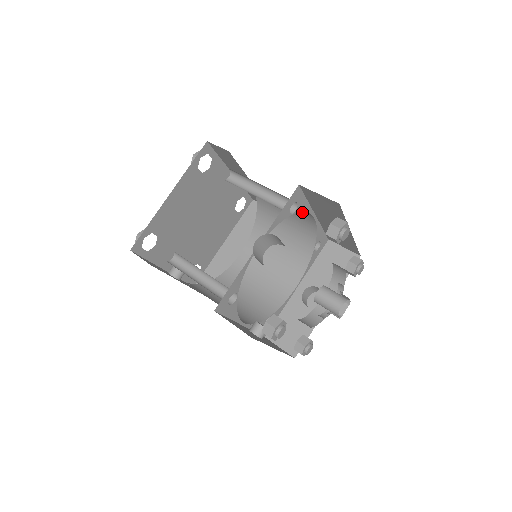
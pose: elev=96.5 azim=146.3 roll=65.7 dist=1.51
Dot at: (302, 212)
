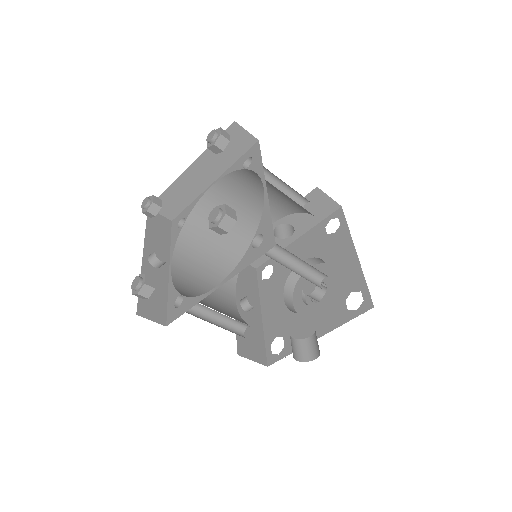
Dot at: occluded
